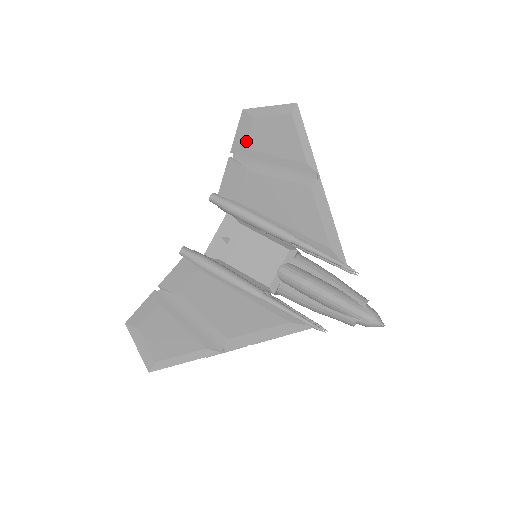
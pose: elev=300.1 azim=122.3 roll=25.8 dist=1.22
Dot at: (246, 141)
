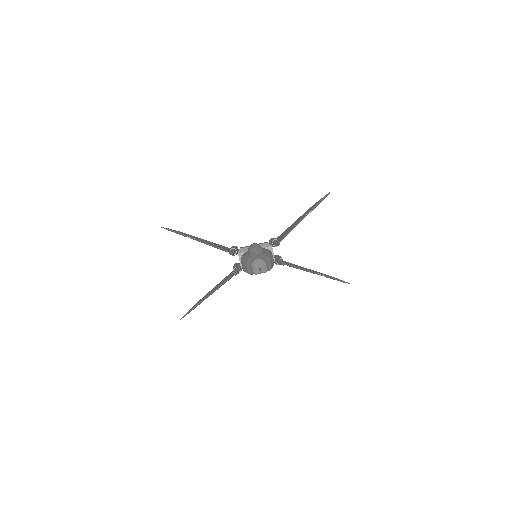
Dot at: occluded
